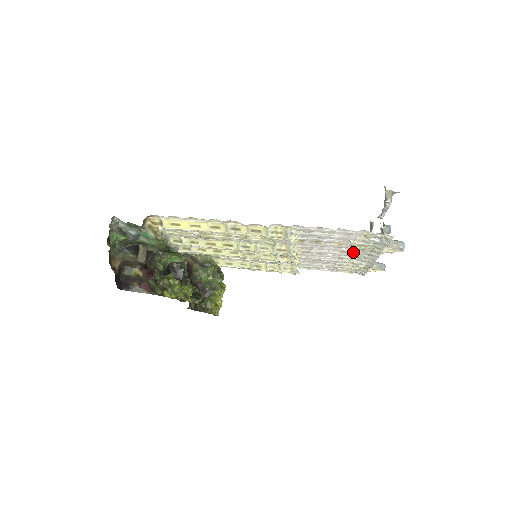
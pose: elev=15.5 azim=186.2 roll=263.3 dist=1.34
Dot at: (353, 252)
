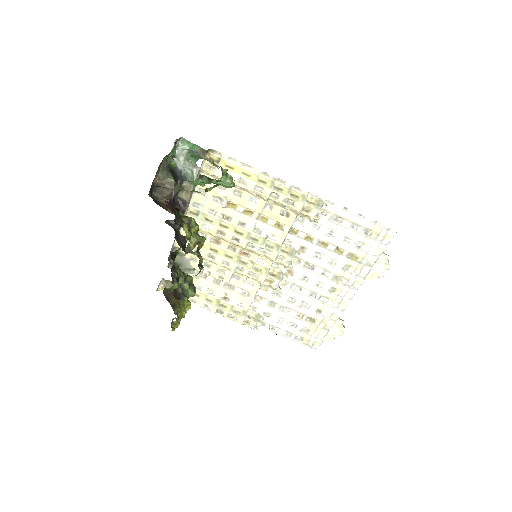
Dot at: (338, 280)
